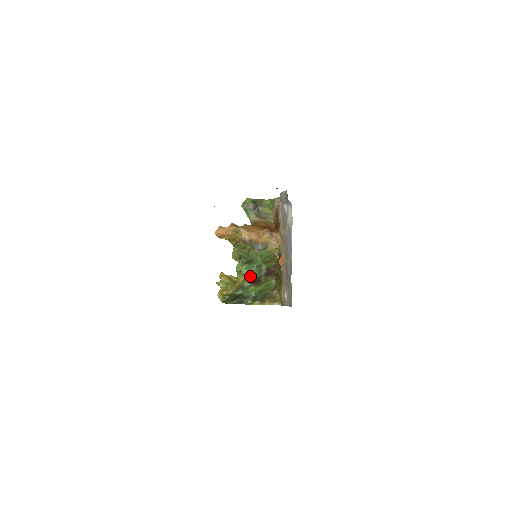
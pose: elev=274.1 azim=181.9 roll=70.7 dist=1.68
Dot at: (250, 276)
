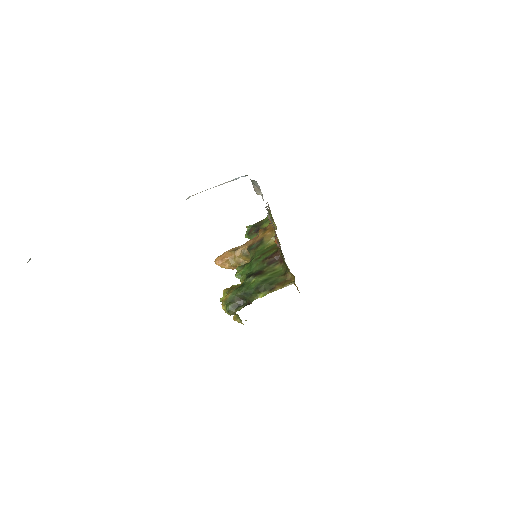
Dot at: (250, 273)
